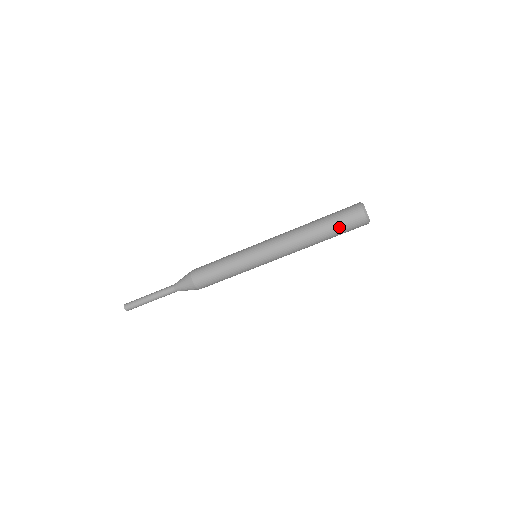
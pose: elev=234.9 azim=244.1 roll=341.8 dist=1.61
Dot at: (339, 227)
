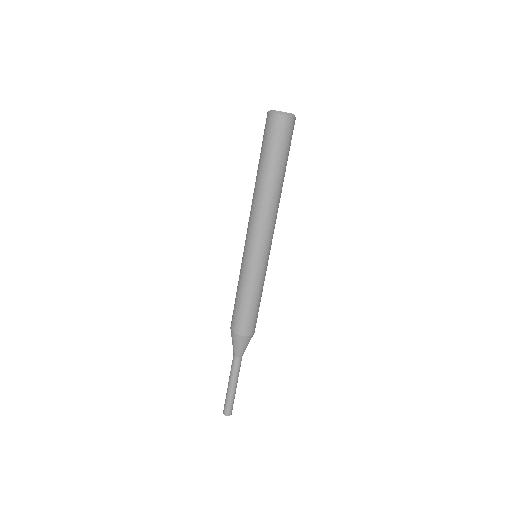
Dot at: (269, 150)
